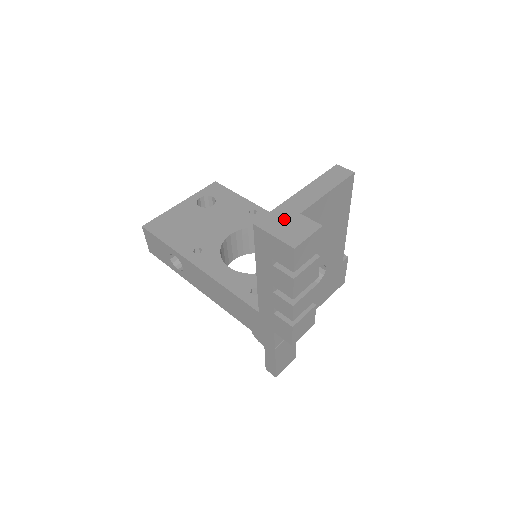
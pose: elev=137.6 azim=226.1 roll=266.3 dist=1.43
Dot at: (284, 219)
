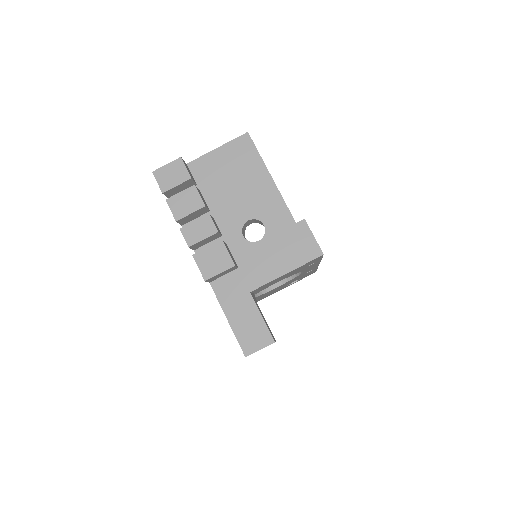
Dot at: occluded
